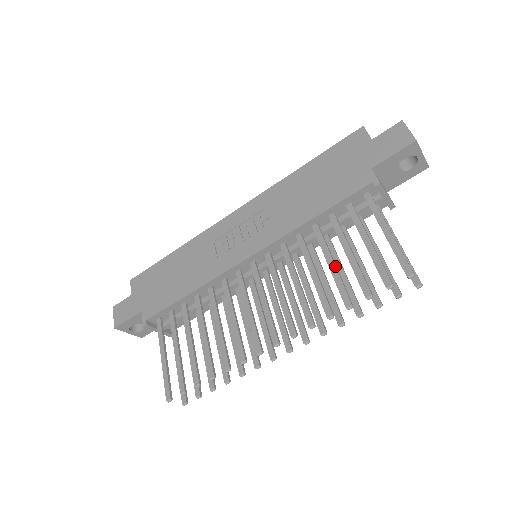
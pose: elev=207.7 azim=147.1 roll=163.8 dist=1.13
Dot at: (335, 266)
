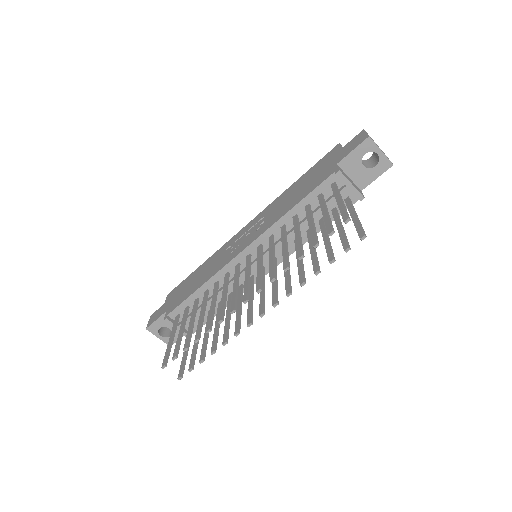
Dot at: (299, 235)
